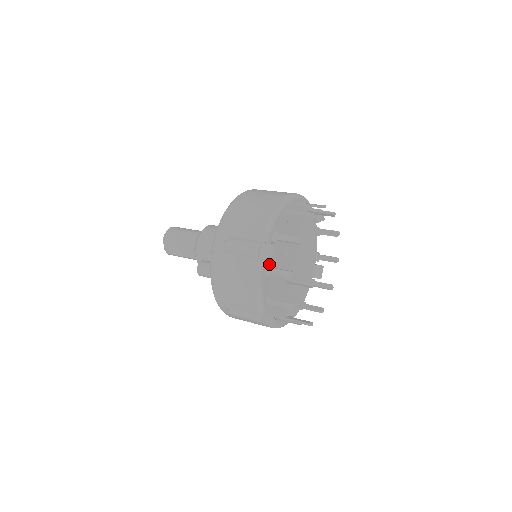
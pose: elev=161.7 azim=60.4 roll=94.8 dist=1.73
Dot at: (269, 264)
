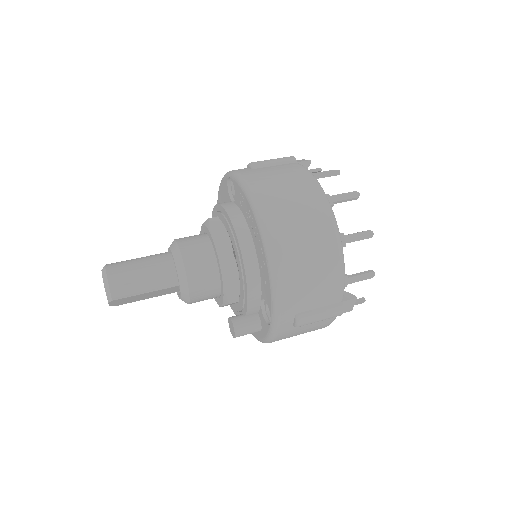
Dot at: occluded
